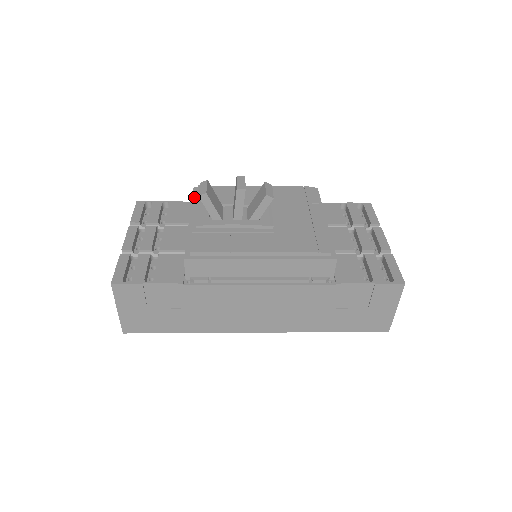
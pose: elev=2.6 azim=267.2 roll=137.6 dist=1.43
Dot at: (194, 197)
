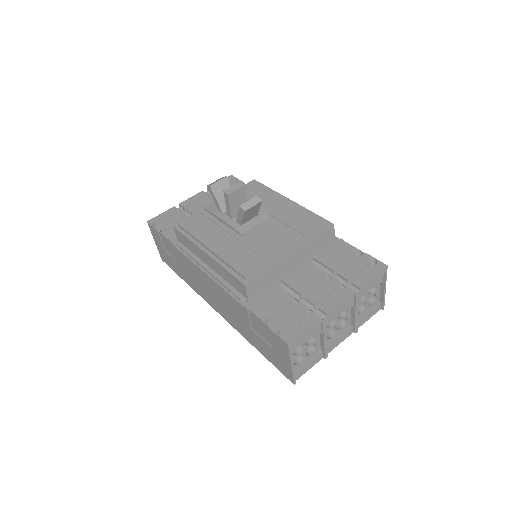
Dot at: occluded
